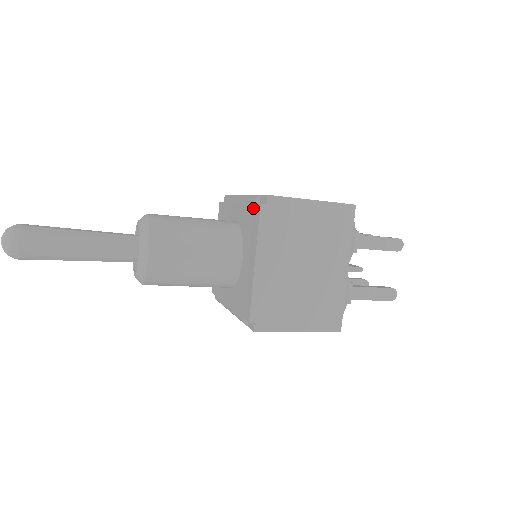
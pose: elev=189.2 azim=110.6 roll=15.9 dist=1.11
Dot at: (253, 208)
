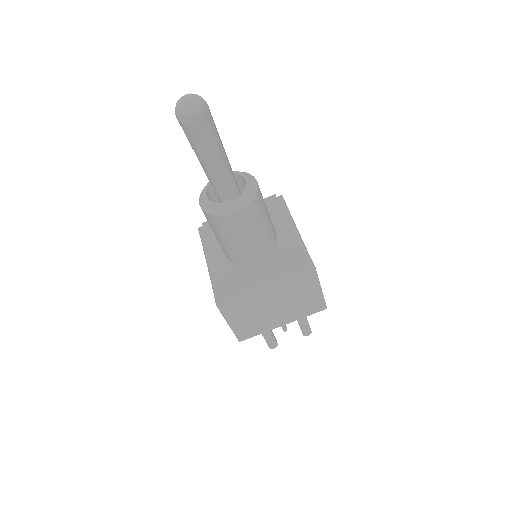
Dot at: (300, 258)
